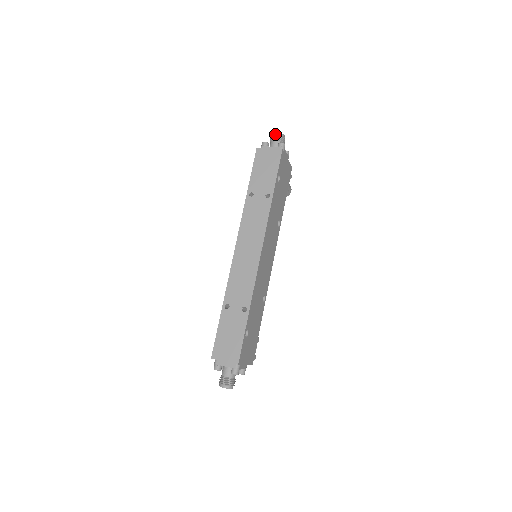
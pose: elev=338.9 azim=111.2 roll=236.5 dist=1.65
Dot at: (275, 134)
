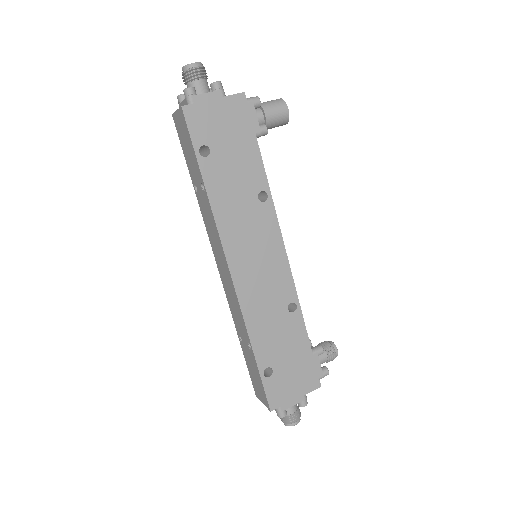
Dot at: (182, 73)
